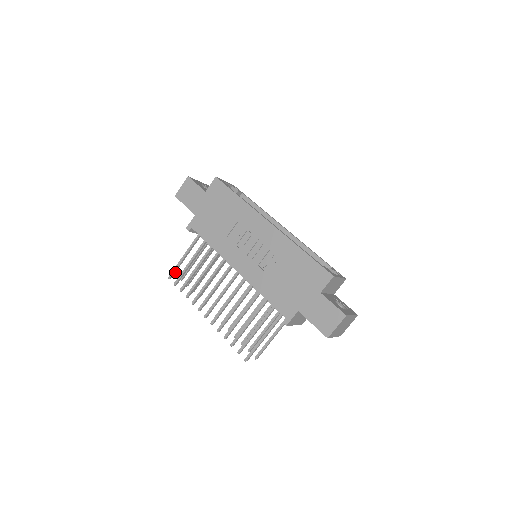
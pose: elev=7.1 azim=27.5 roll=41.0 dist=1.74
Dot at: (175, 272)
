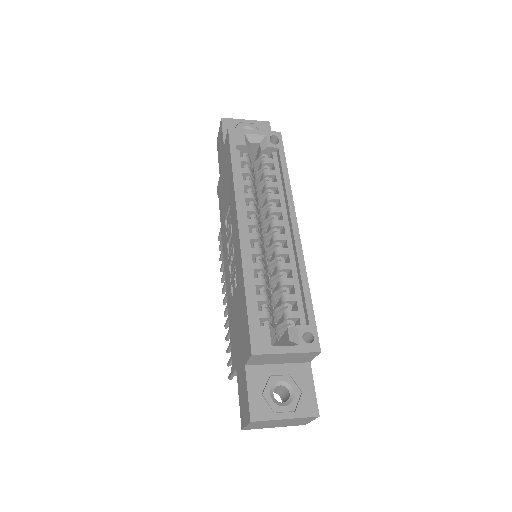
Dot at: occluded
